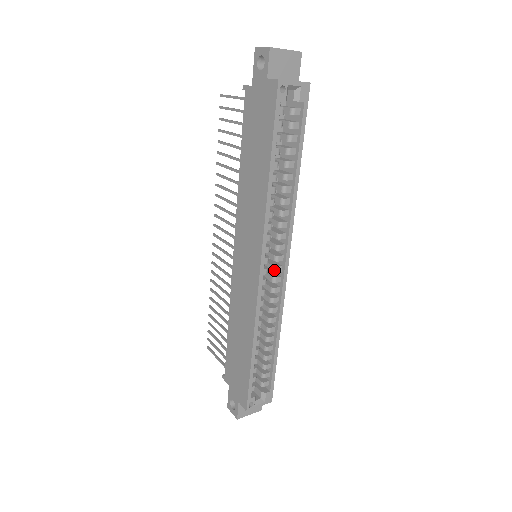
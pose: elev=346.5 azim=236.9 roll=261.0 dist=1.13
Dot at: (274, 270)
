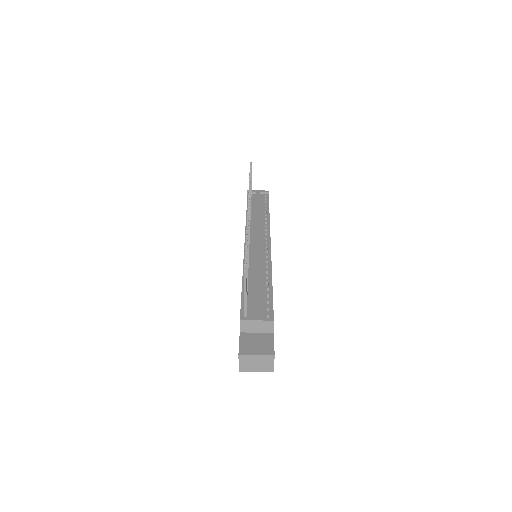
Dot at: occluded
